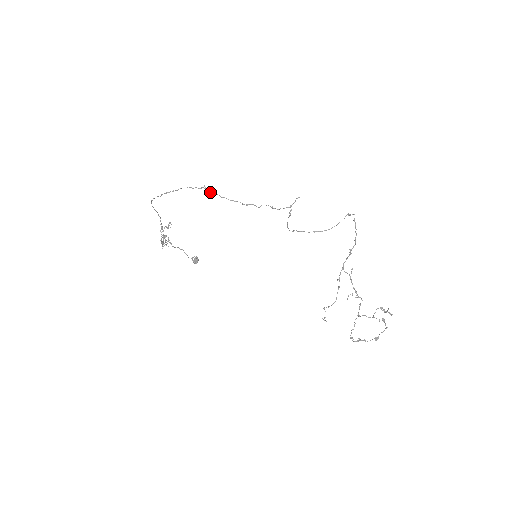
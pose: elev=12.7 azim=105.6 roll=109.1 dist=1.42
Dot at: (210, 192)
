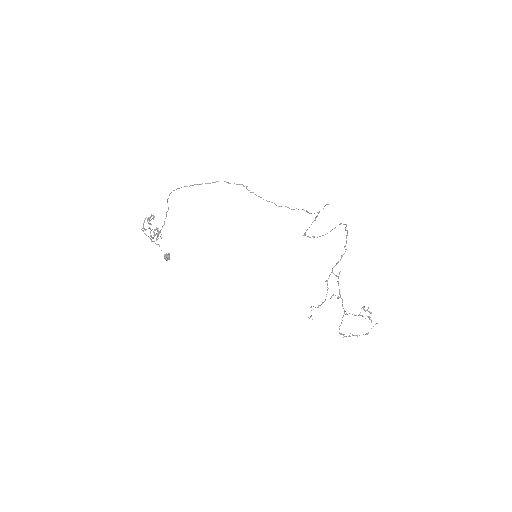
Dot at: (247, 189)
